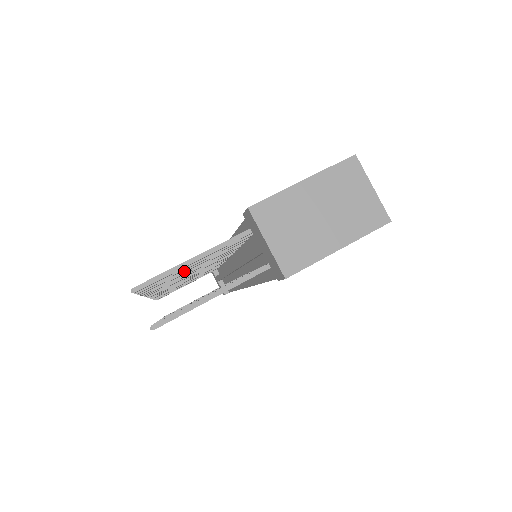
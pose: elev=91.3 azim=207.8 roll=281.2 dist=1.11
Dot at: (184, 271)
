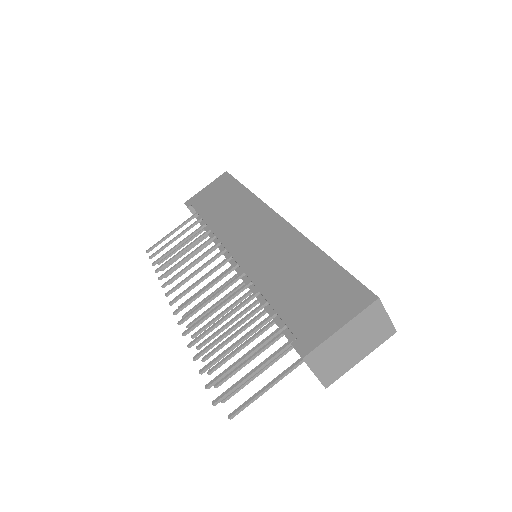
Dot at: (232, 350)
